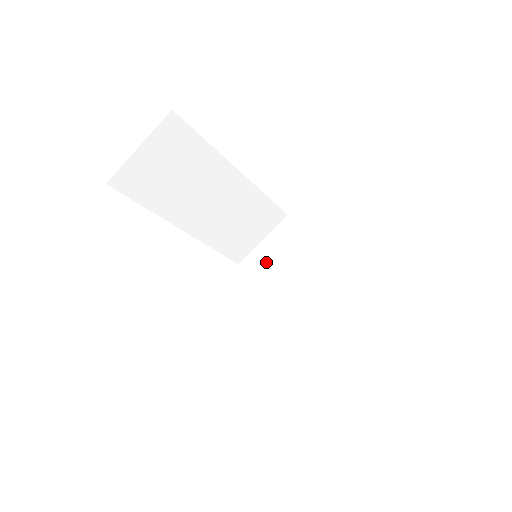
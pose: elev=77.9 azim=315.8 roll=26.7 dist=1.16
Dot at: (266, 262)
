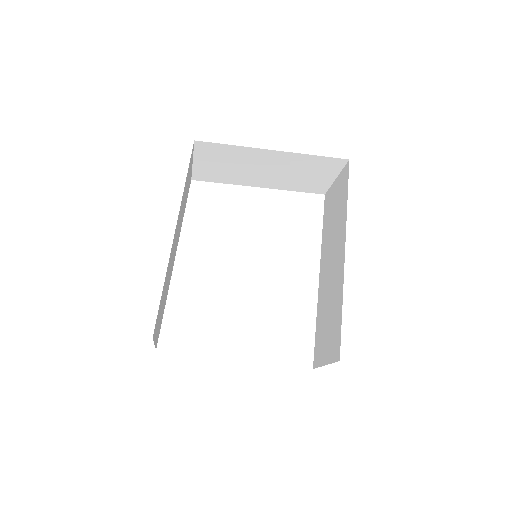
Dot at: (214, 171)
